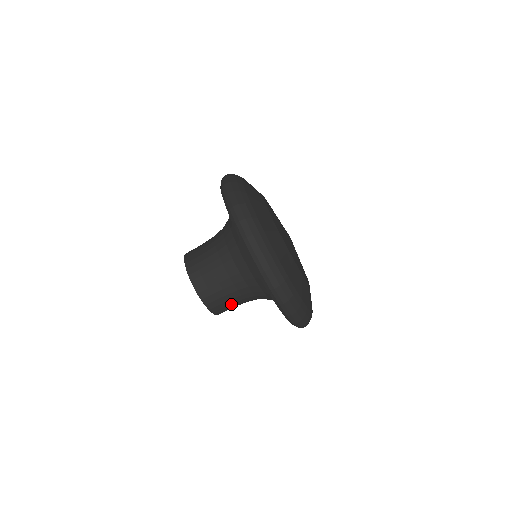
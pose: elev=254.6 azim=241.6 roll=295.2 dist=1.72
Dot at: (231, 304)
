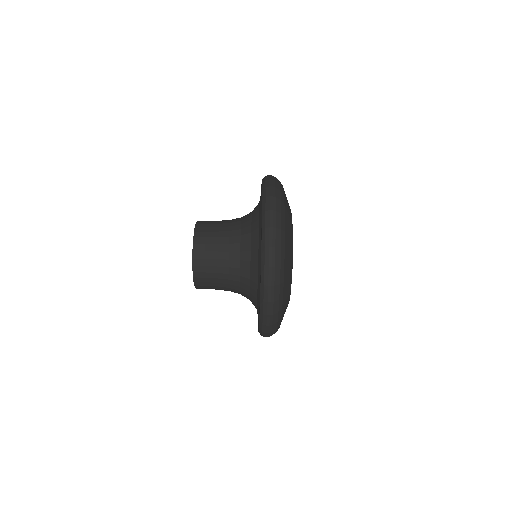
Dot at: occluded
